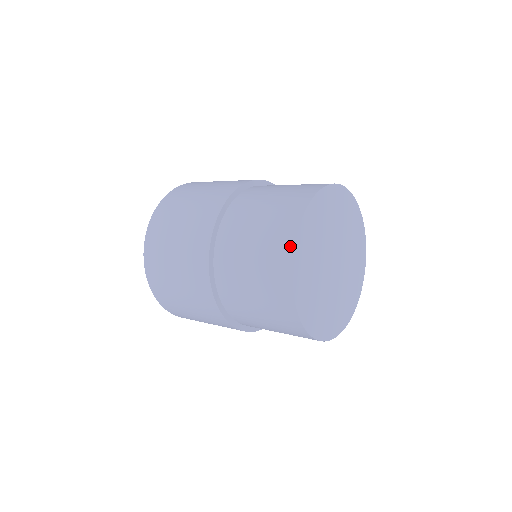
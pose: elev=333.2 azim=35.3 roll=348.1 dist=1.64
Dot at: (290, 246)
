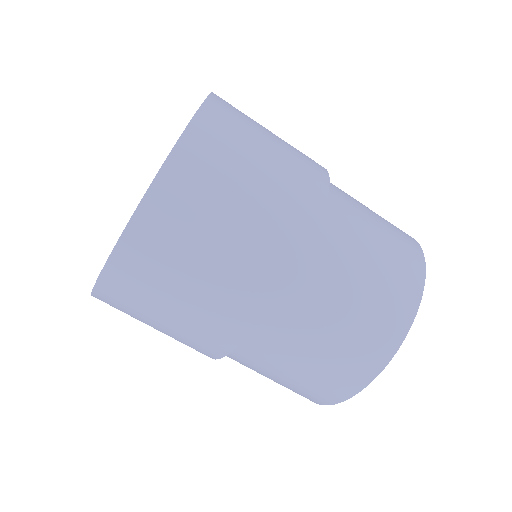
Dot at: (347, 394)
